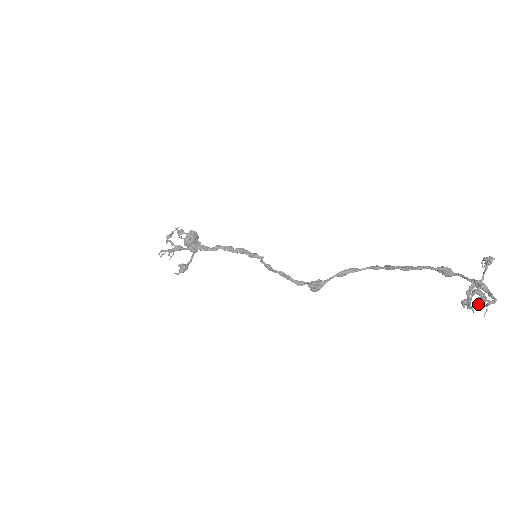
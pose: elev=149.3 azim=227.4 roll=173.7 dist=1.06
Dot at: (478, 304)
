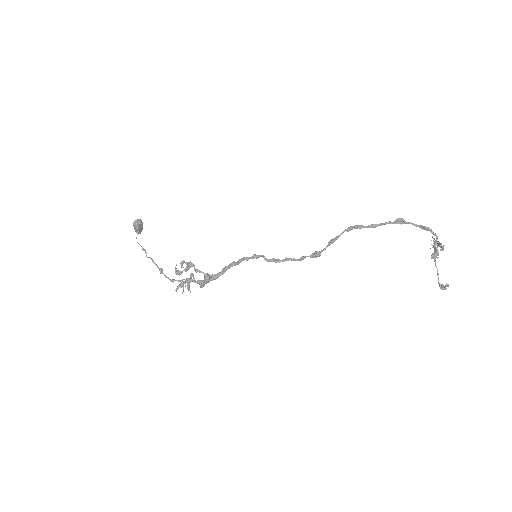
Dot at: occluded
